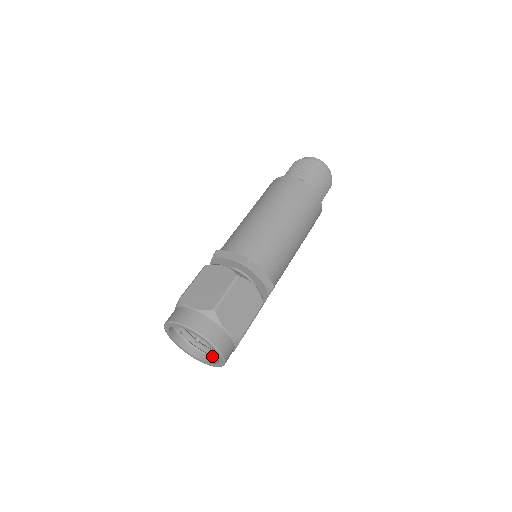
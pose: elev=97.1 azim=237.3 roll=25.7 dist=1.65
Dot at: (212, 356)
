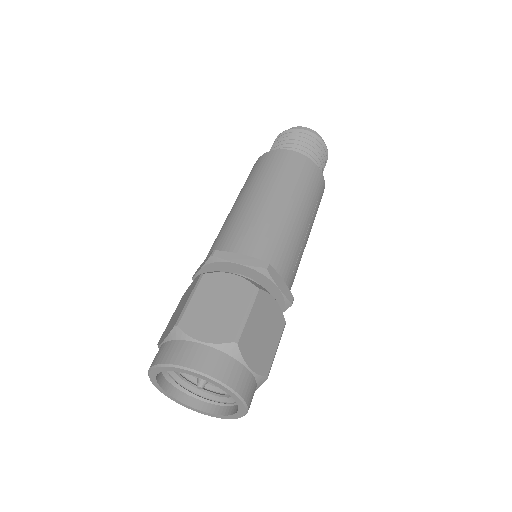
Dot at: (216, 403)
